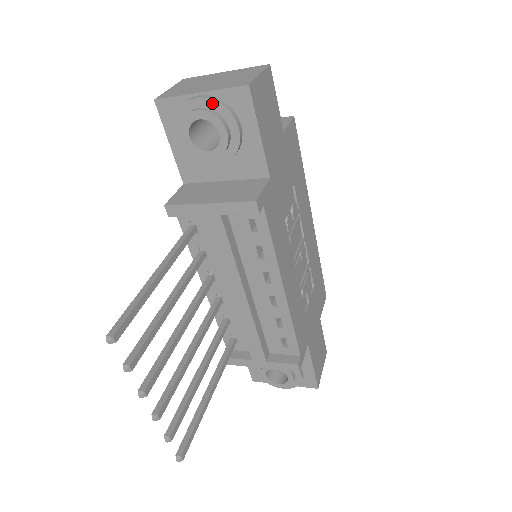
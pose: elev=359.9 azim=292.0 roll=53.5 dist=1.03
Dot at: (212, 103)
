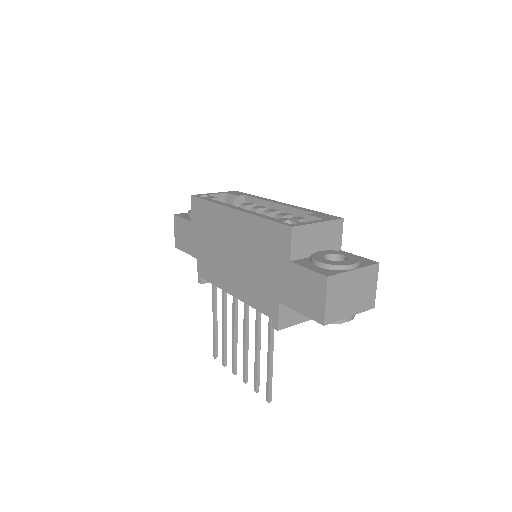
Dot at: (352, 317)
